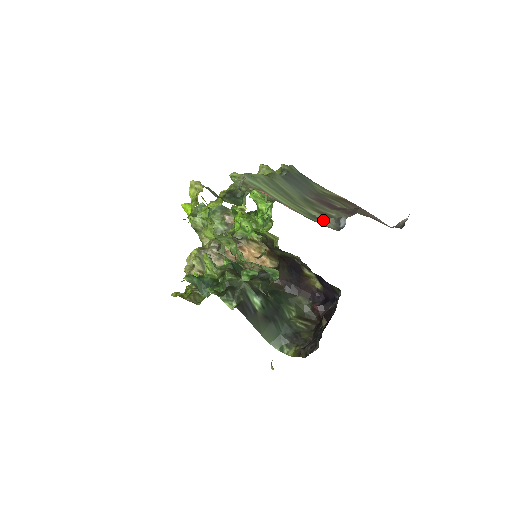
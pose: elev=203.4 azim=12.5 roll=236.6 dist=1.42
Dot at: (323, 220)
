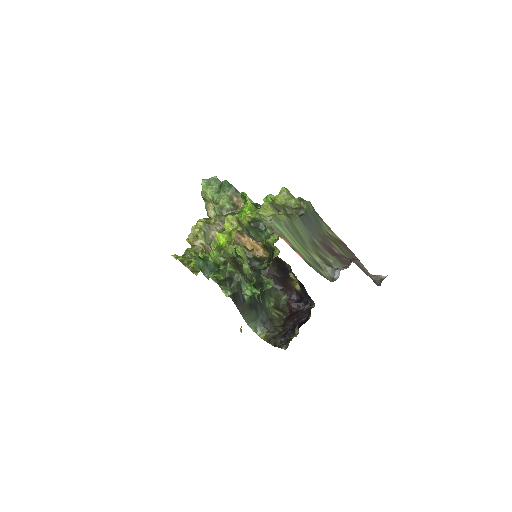
Dot at: (322, 267)
